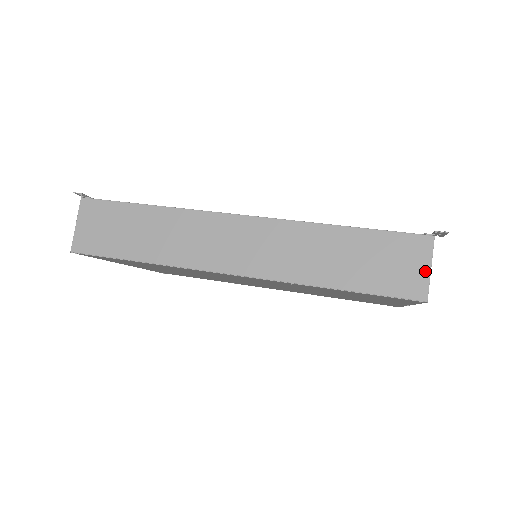
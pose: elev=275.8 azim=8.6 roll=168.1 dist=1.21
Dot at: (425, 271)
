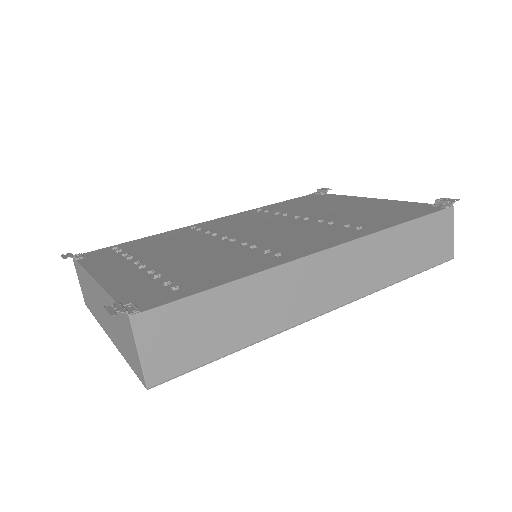
Dot at: (451, 236)
